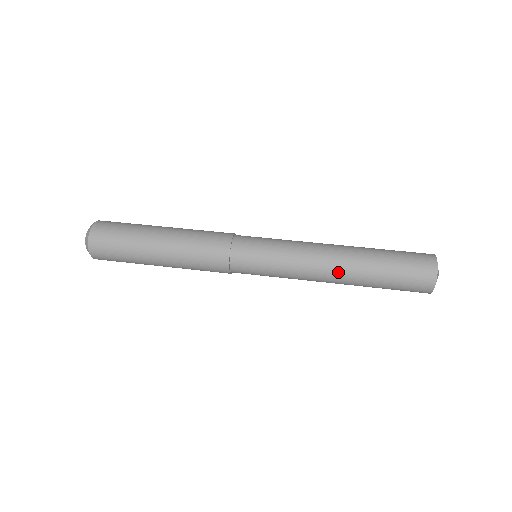
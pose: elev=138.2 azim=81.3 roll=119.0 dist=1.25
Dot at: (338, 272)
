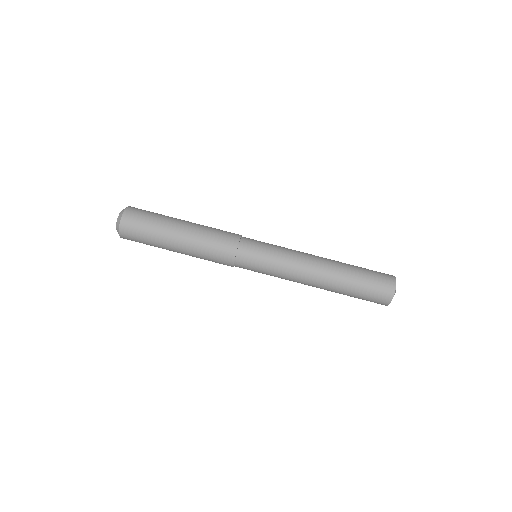
Dot at: occluded
